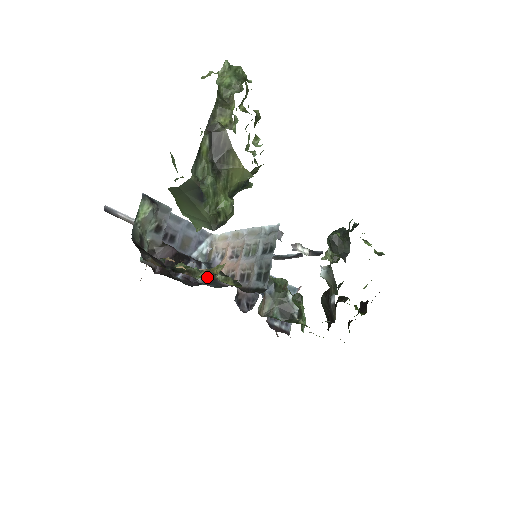
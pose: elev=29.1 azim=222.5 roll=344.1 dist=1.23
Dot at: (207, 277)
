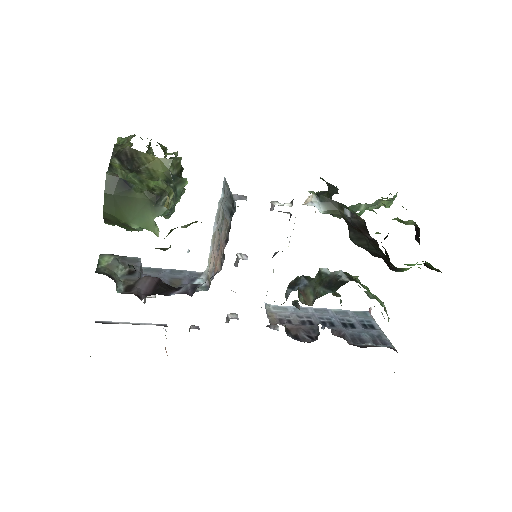
Dot at: (169, 233)
